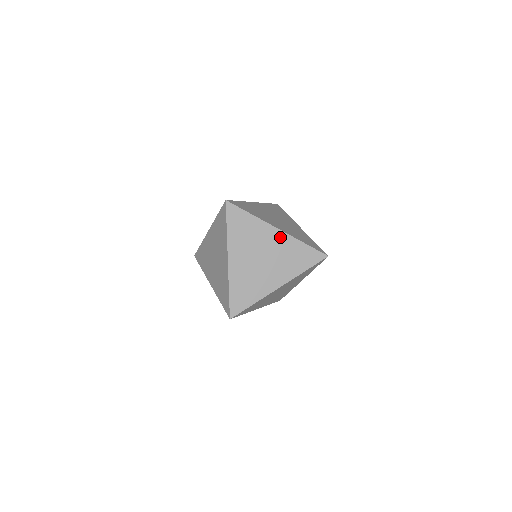
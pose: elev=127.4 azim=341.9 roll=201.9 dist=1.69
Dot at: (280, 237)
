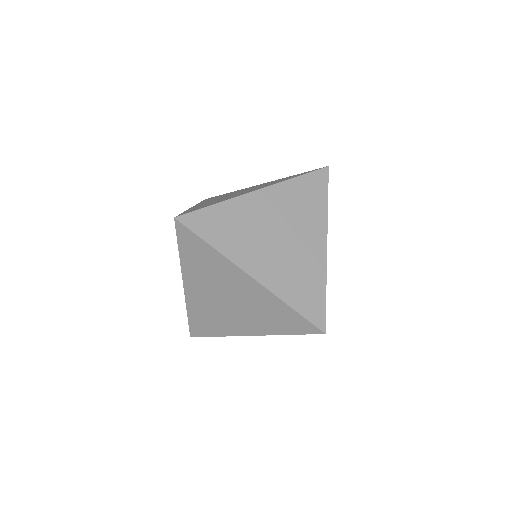
Dot at: (254, 287)
